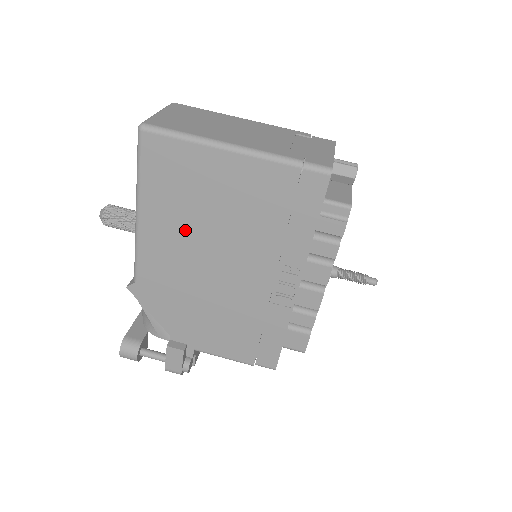
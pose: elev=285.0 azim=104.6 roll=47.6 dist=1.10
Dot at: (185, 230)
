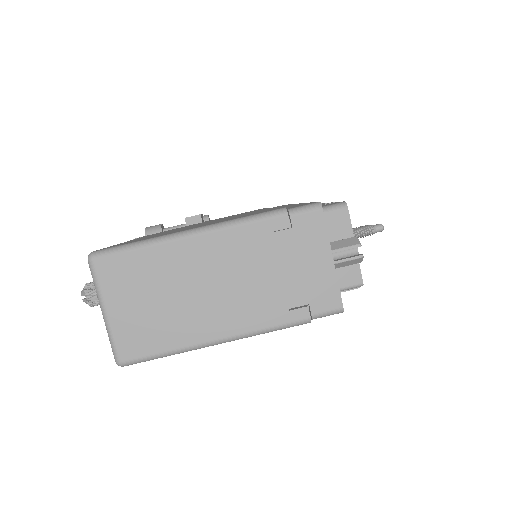
Dot at: occluded
